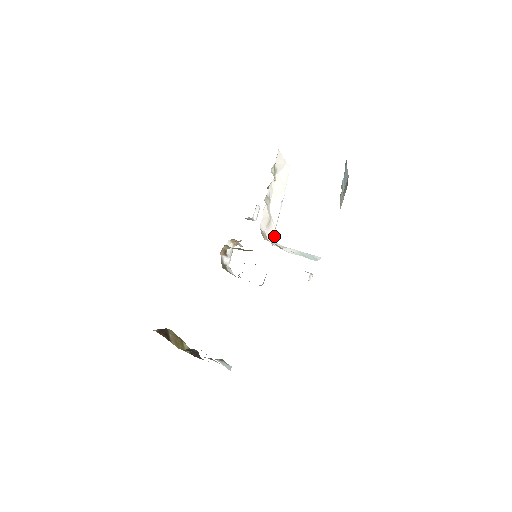
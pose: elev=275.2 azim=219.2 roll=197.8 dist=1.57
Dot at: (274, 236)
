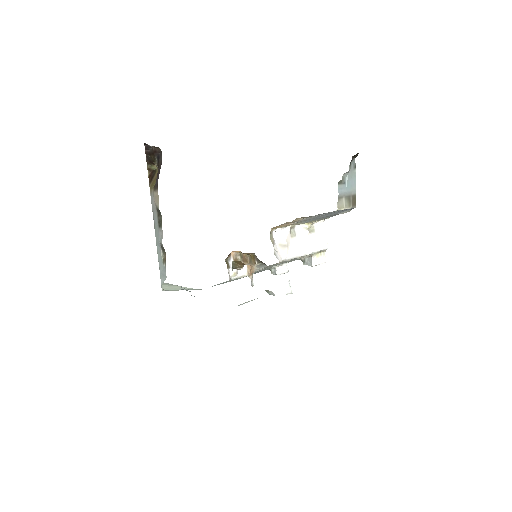
Dot at: (281, 259)
